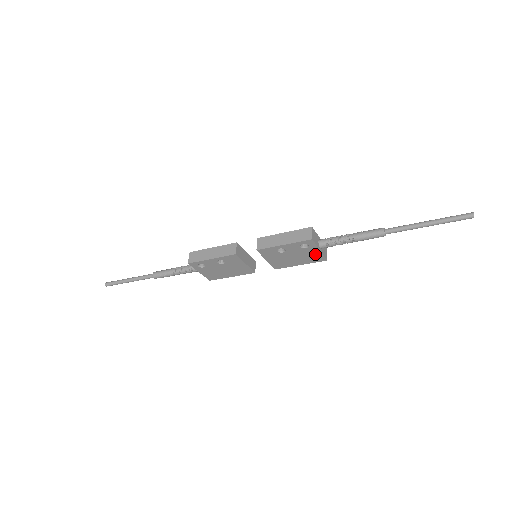
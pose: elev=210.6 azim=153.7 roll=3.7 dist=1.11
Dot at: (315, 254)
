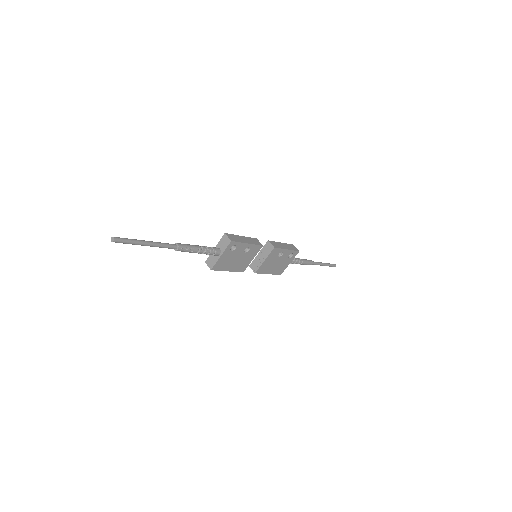
Dot at: (284, 266)
